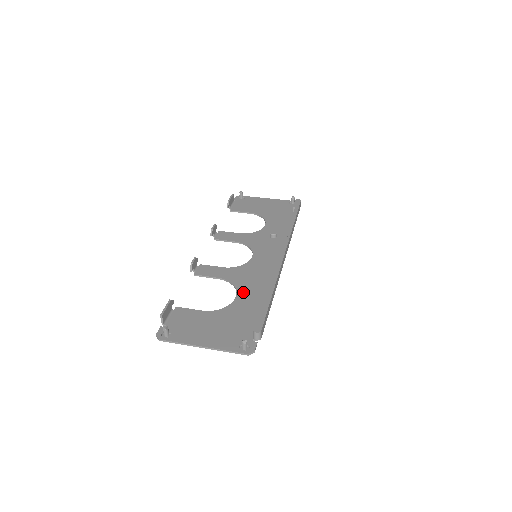
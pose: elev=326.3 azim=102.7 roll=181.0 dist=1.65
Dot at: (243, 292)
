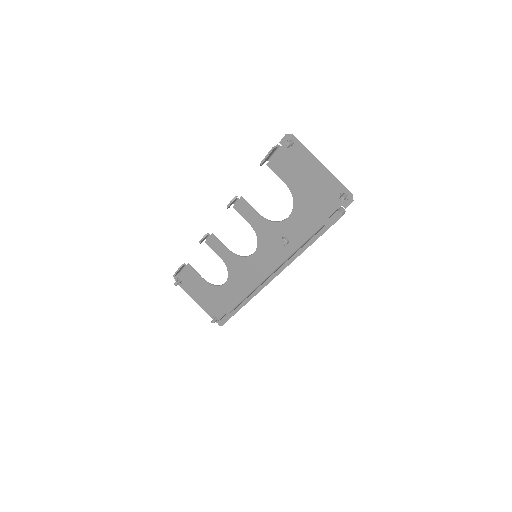
Dot at: (231, 283)
